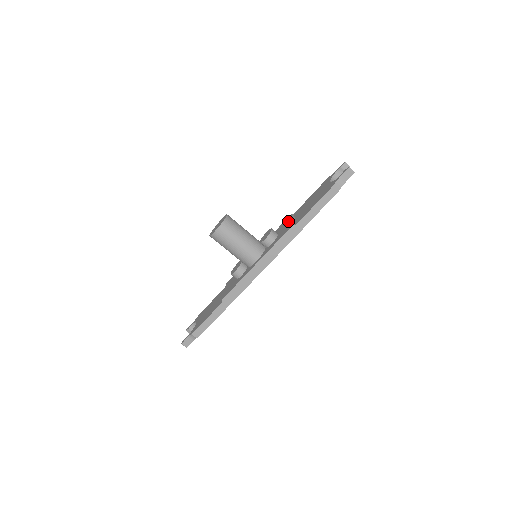
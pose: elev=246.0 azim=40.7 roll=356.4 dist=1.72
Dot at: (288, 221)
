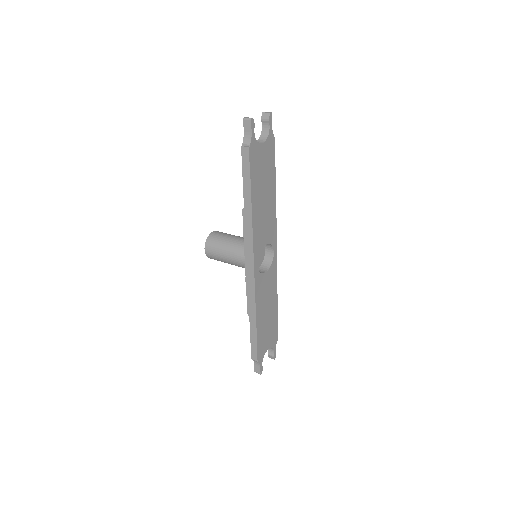
Dot at: occluded
